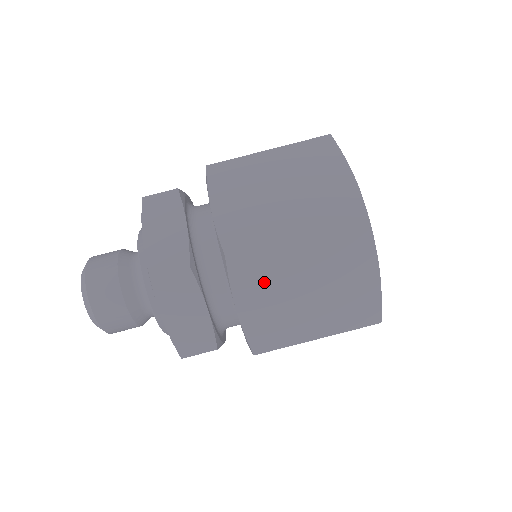
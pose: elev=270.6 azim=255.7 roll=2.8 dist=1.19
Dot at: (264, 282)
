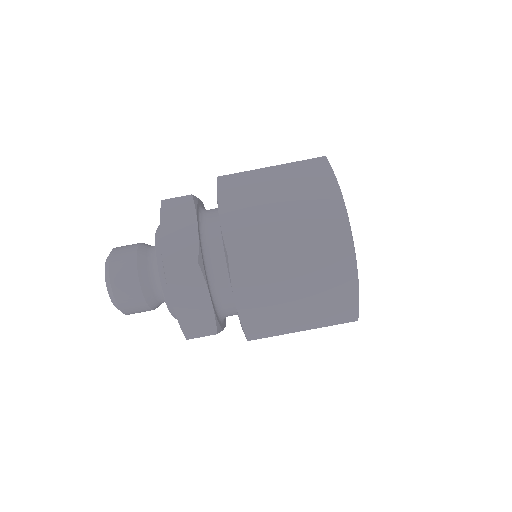
Dot at: (259, 280)
